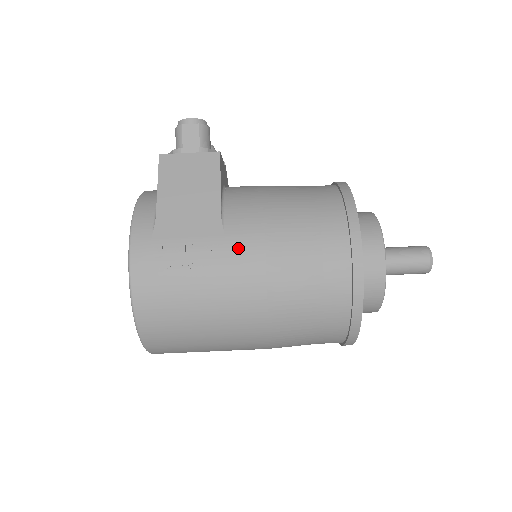
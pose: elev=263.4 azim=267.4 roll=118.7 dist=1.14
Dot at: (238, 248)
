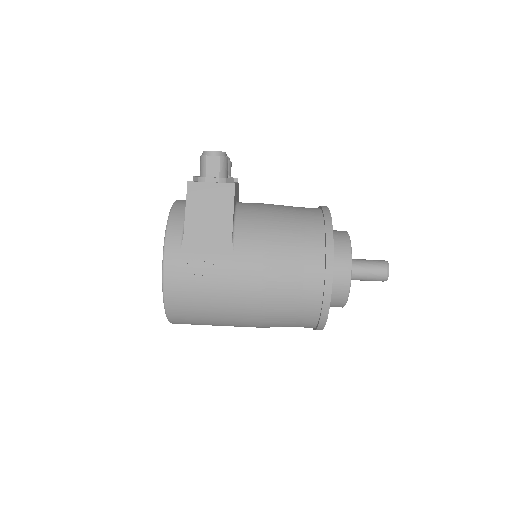
Dot at: (243, 265)
